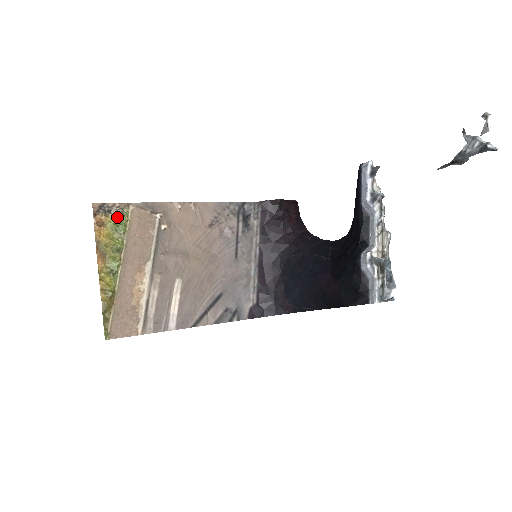
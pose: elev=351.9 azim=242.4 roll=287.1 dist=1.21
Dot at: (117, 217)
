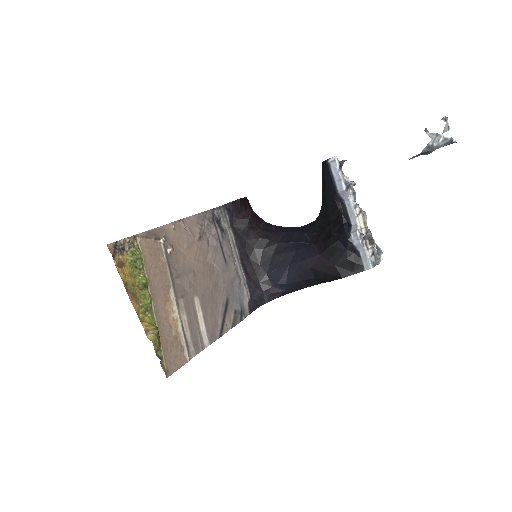
Dot at: (131, 253)
